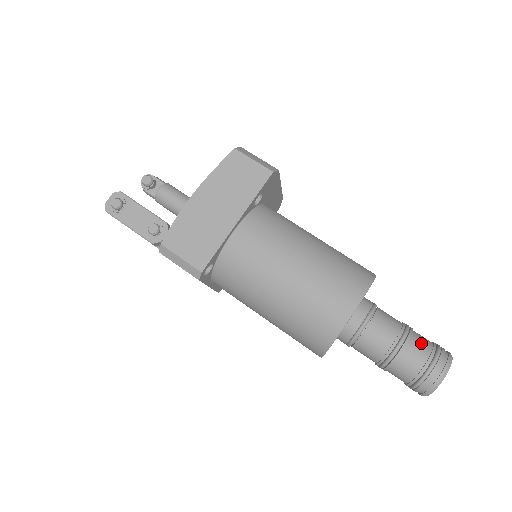
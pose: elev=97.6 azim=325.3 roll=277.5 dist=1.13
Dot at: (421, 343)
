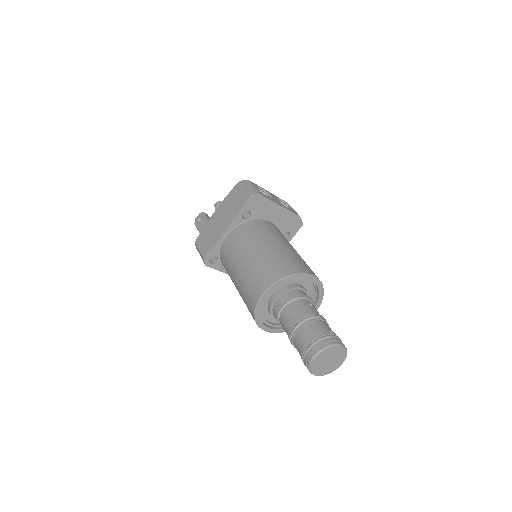
Dot at: (313, 329)
